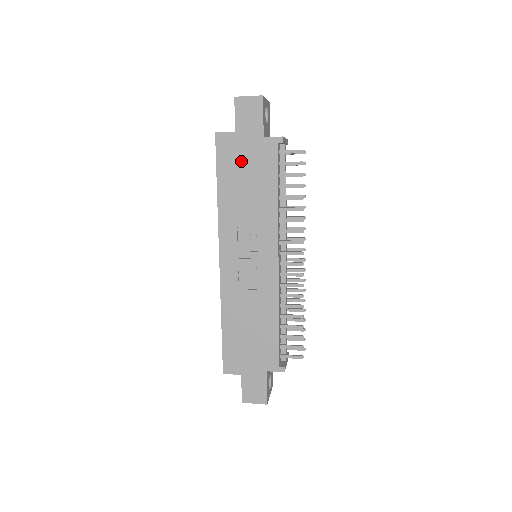
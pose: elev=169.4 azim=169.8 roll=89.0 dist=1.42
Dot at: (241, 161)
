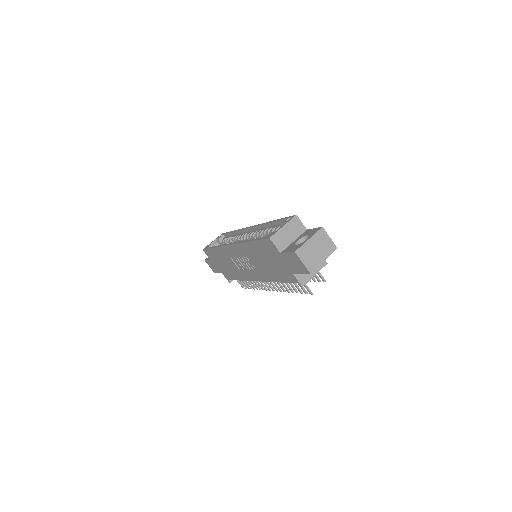
Dot at: (272, 258)
